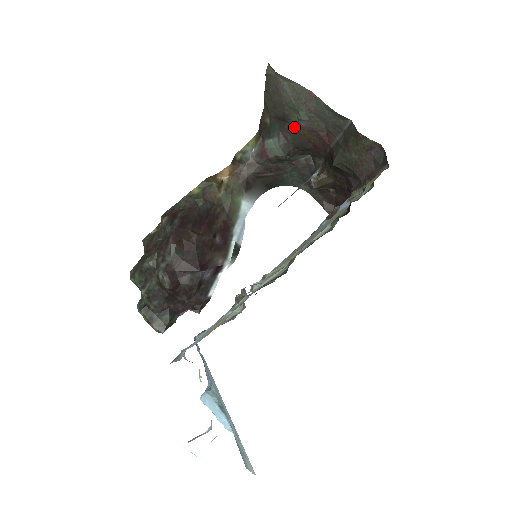
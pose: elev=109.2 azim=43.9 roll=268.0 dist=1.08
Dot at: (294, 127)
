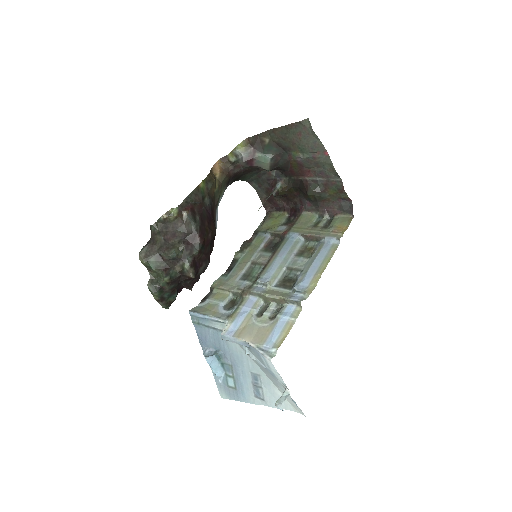
Dot at: (289, 157)
